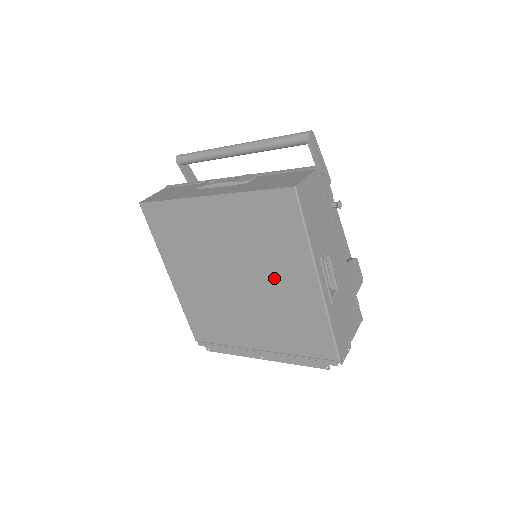
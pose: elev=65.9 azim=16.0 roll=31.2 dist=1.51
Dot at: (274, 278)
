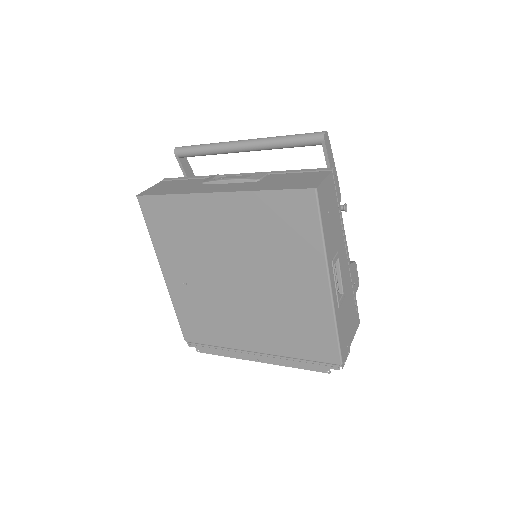
Dot at: (281, 280)
